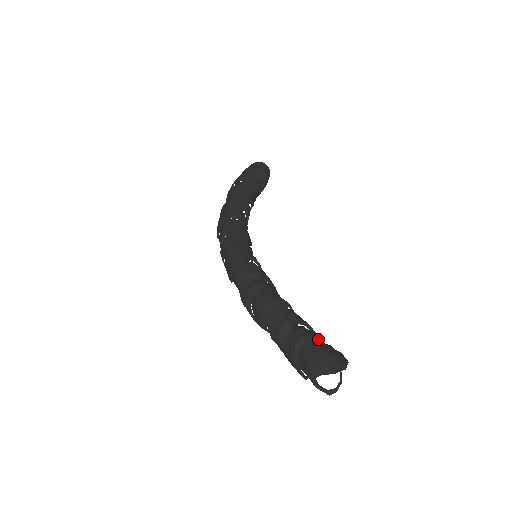
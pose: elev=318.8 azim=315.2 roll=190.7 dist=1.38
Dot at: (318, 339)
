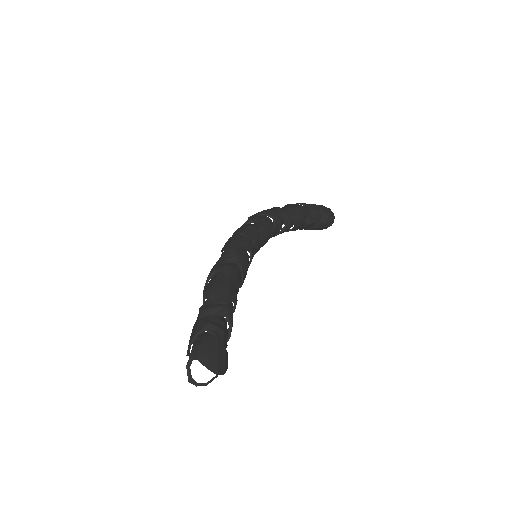
Dot at: (226, 341)
